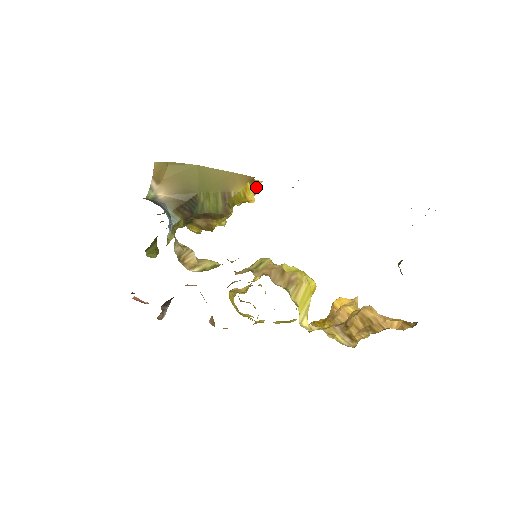
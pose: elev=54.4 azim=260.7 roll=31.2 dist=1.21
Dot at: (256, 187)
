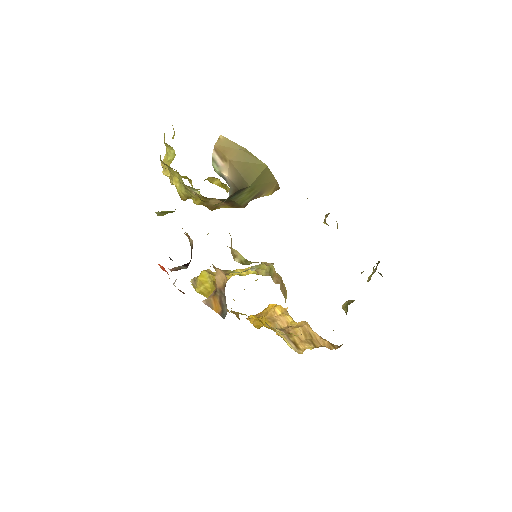
Dot at: occluded
